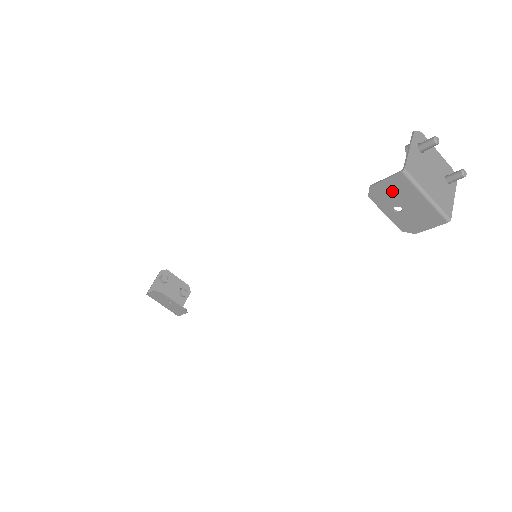
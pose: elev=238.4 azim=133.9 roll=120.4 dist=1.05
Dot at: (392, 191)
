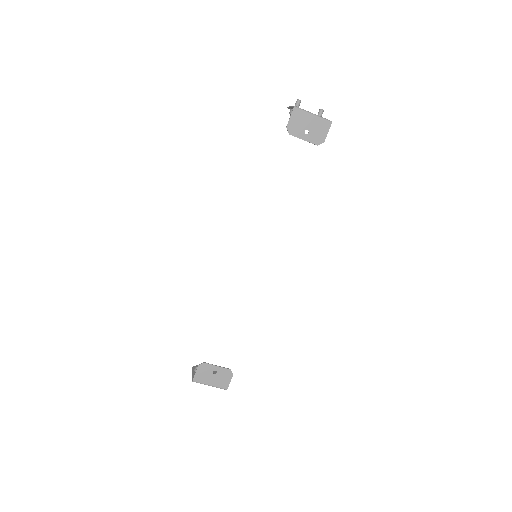
Dot at: (297, 122)
